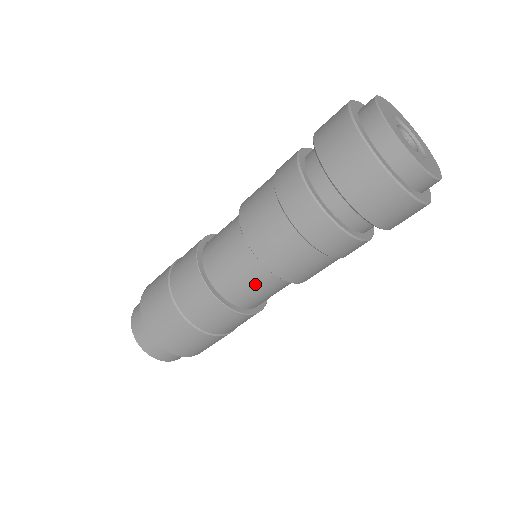
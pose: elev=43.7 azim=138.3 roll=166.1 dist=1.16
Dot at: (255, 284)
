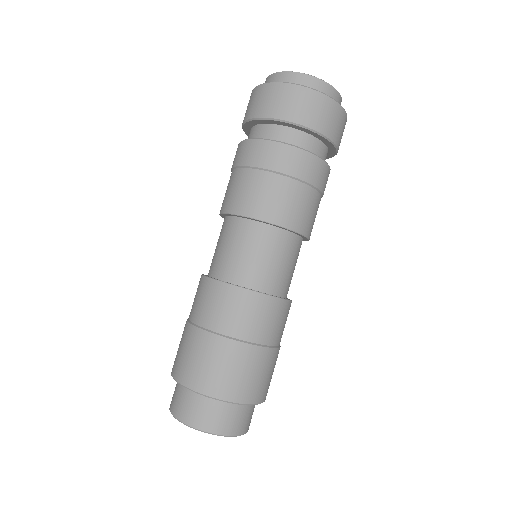
Dot at: (223, 241)
